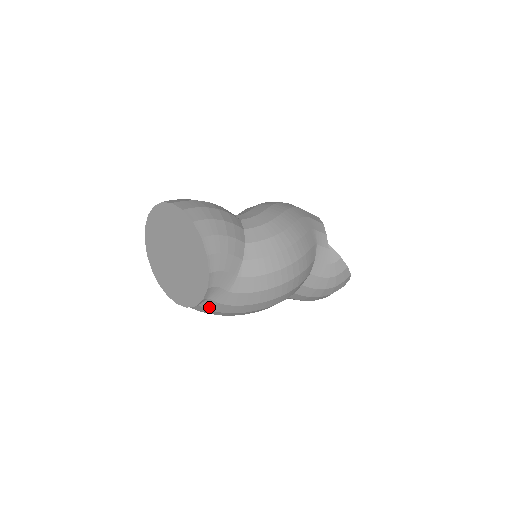
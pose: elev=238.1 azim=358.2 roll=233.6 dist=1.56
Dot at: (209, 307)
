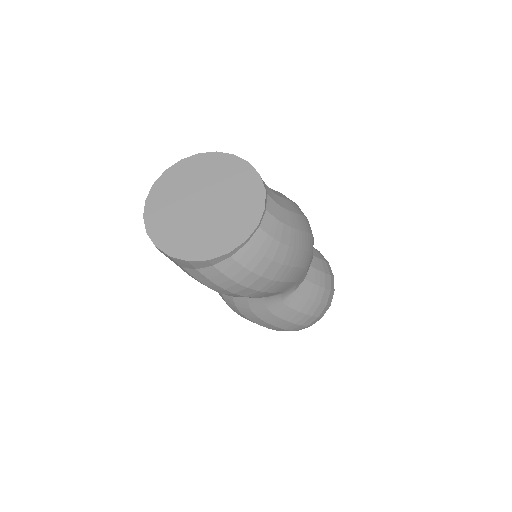
Dot at: (275, 214)
